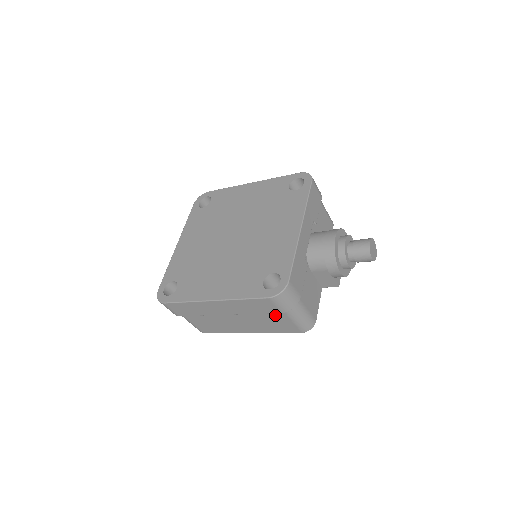
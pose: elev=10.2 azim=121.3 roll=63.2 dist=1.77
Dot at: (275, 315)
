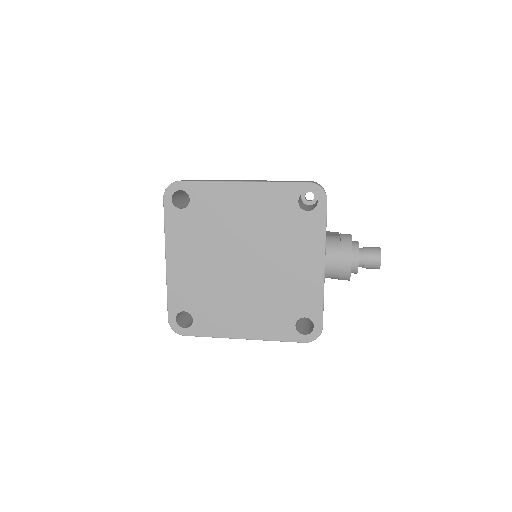
Dot at: occluded
